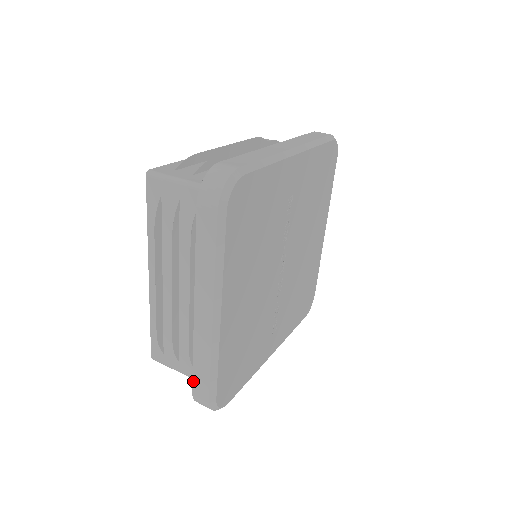
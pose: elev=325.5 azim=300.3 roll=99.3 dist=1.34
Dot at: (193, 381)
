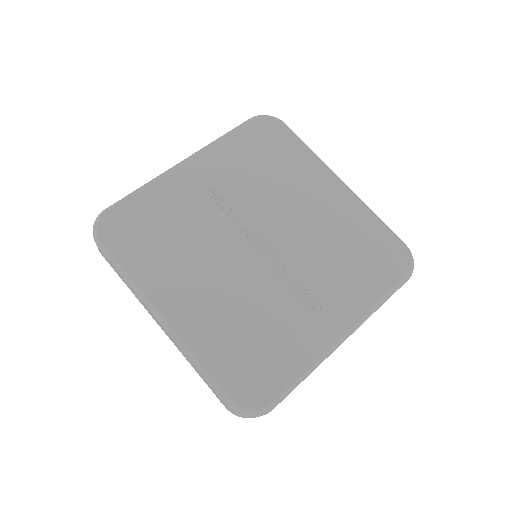
Dot at: occluded
